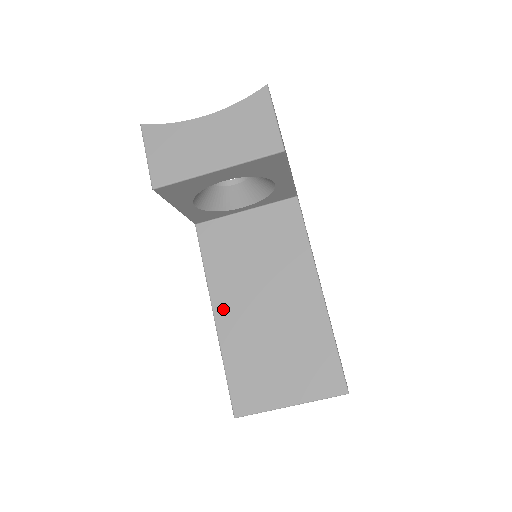
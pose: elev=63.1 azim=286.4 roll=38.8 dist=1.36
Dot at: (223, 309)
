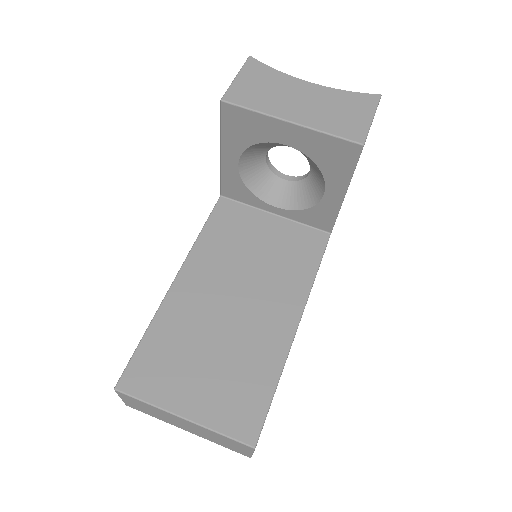
Dot at: (189, 279)
